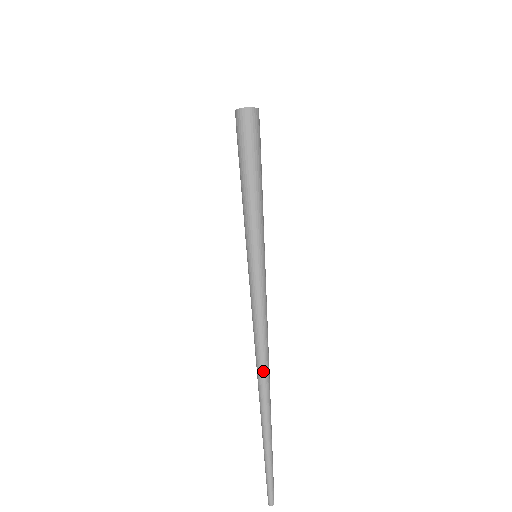
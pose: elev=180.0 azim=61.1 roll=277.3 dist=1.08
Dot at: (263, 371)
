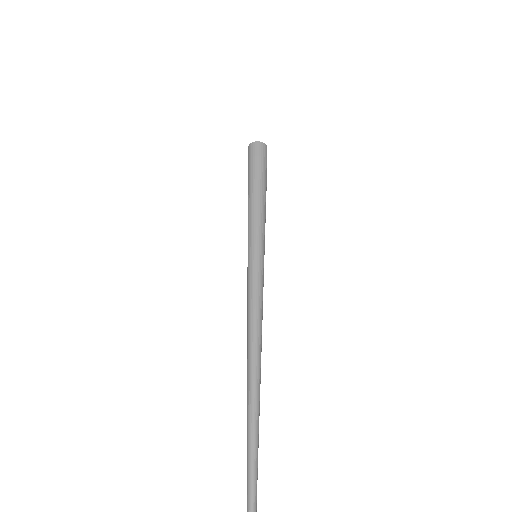
Dot at: (258, 367)
